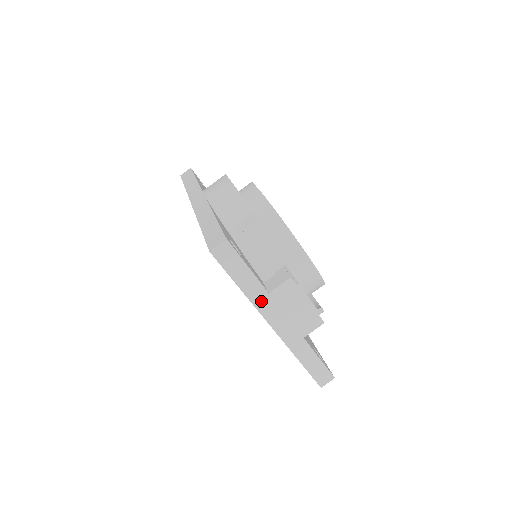
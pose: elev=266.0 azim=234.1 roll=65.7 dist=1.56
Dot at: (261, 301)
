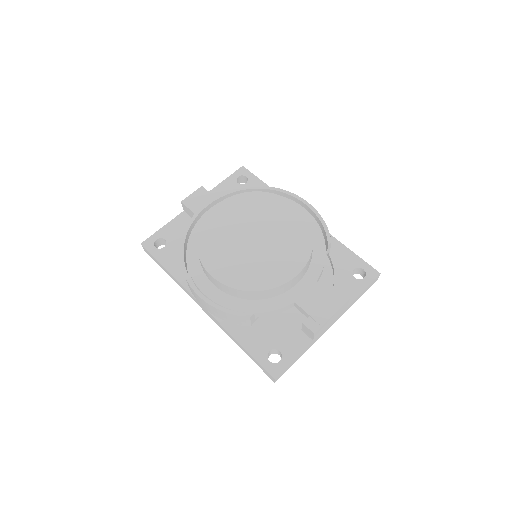
Dot at: (314, 342)
